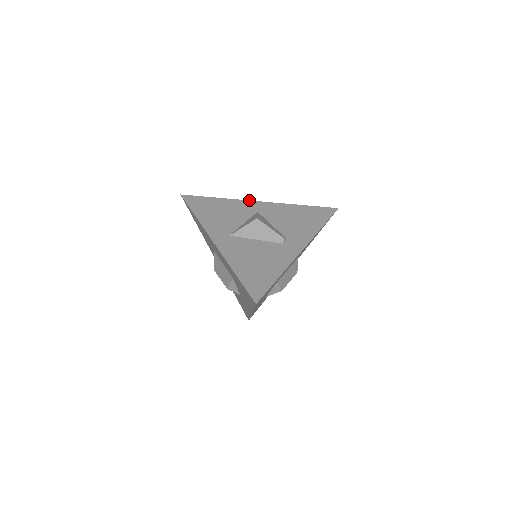
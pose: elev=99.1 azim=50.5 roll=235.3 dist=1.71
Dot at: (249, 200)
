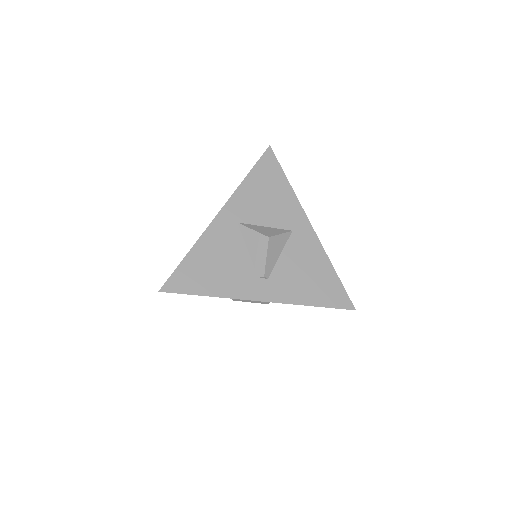
Dot at: occluded
